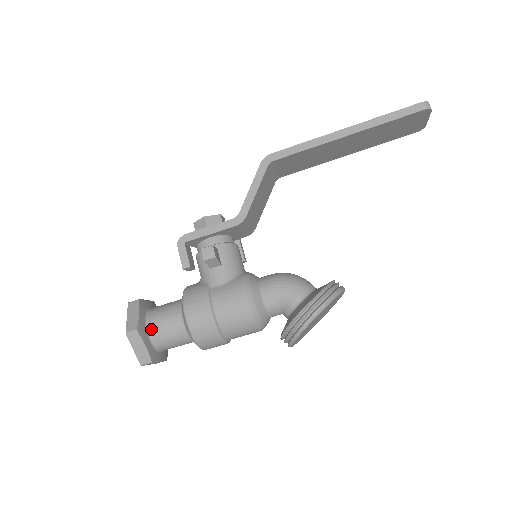
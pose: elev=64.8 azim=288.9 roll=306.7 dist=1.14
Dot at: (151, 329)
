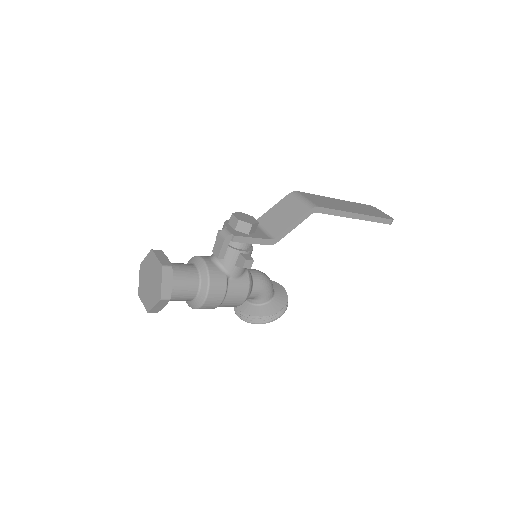
Dot at: (172, 293)
